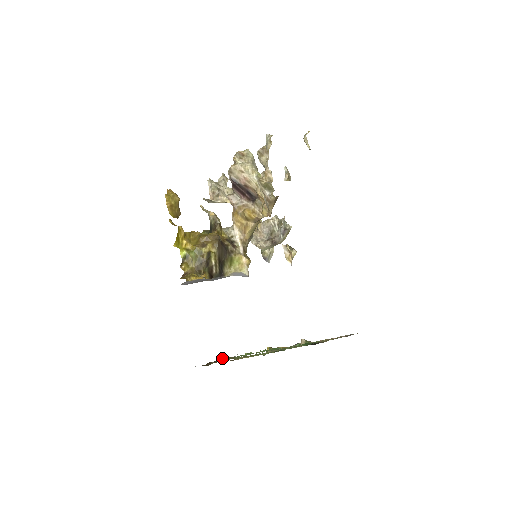
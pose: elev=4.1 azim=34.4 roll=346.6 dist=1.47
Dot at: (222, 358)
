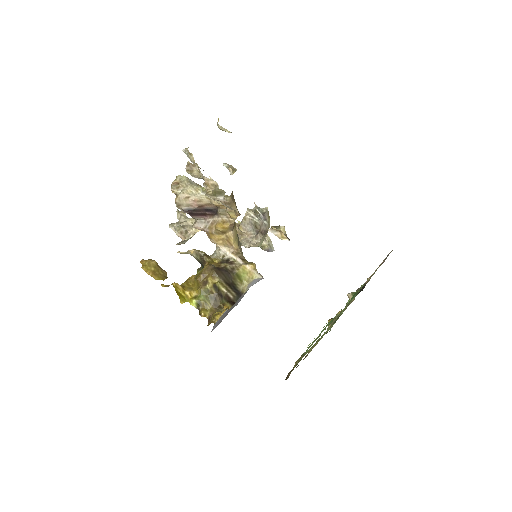
Dot at: occluded
